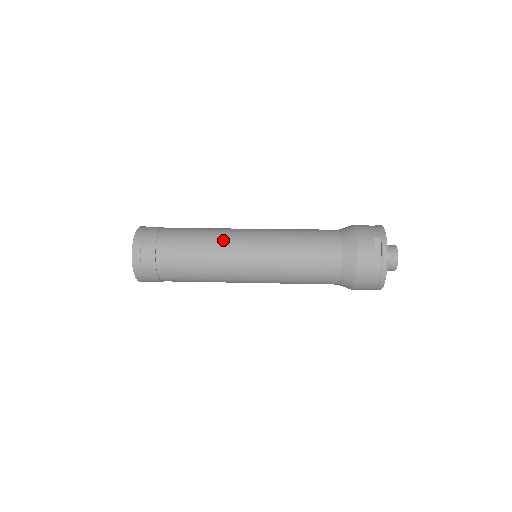
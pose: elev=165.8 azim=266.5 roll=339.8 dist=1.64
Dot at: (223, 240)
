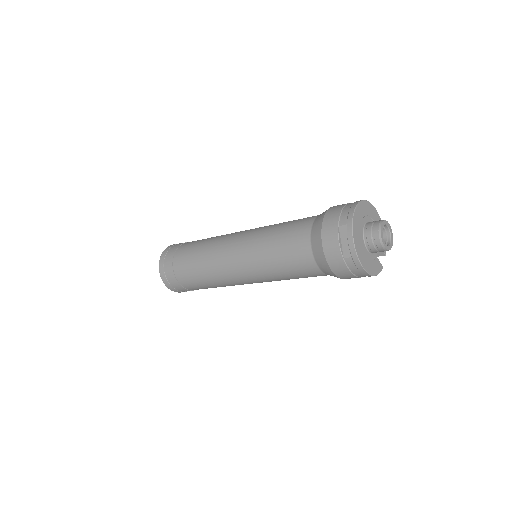
Dot at: (215, 252)
